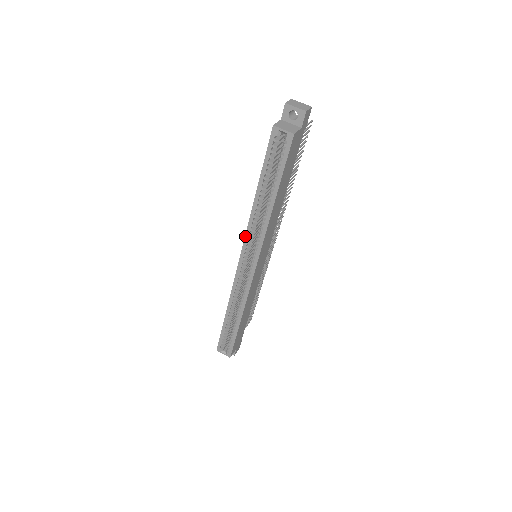
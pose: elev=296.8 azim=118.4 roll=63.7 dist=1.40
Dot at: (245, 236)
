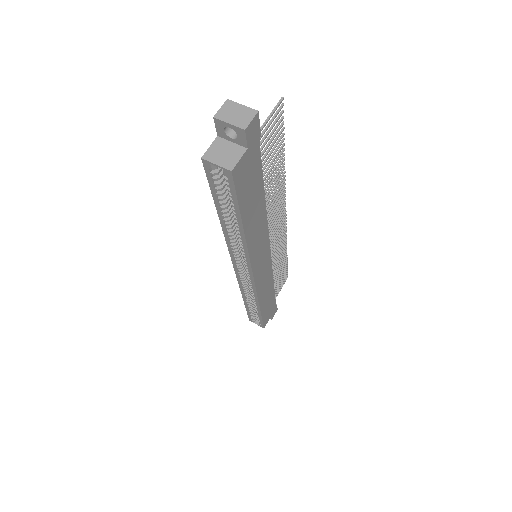
Dot at: (229, 252)
